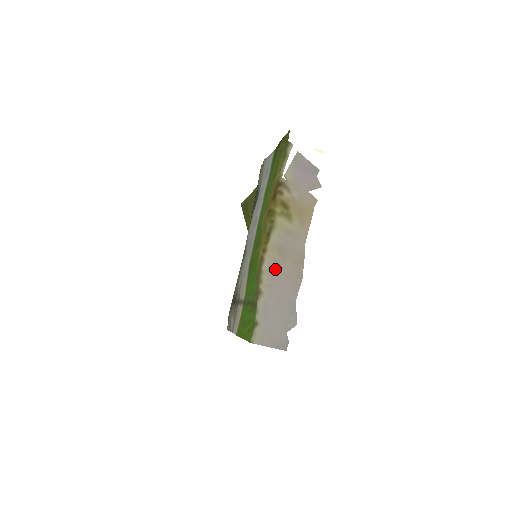
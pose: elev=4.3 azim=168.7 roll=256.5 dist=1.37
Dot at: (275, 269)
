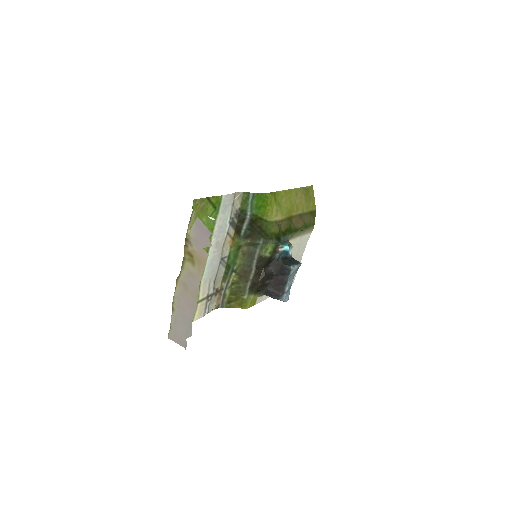
Dot at: (181, 297)
